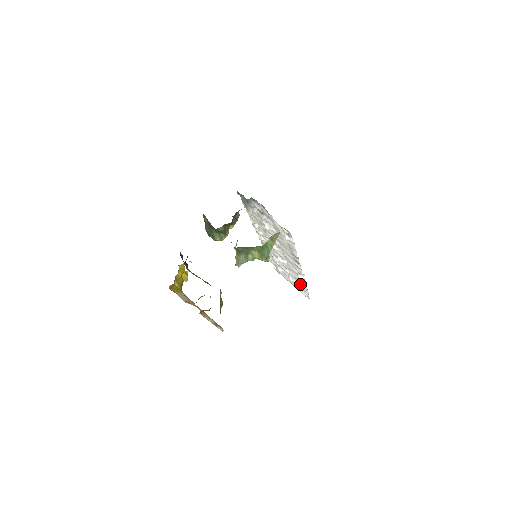
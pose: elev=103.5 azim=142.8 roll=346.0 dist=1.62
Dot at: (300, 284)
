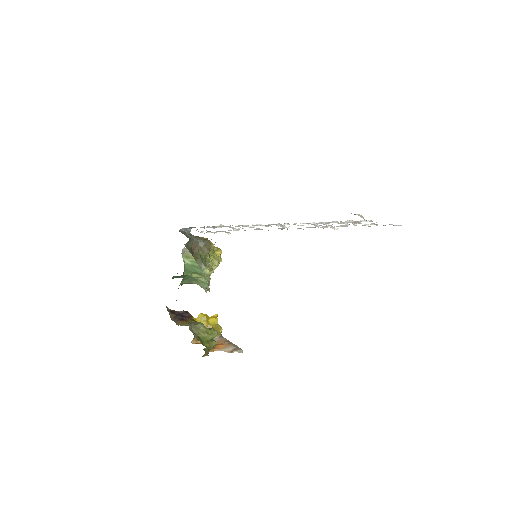
Dot at: occluded
